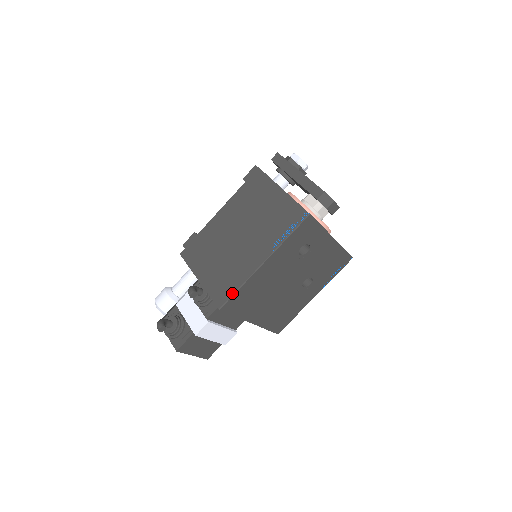
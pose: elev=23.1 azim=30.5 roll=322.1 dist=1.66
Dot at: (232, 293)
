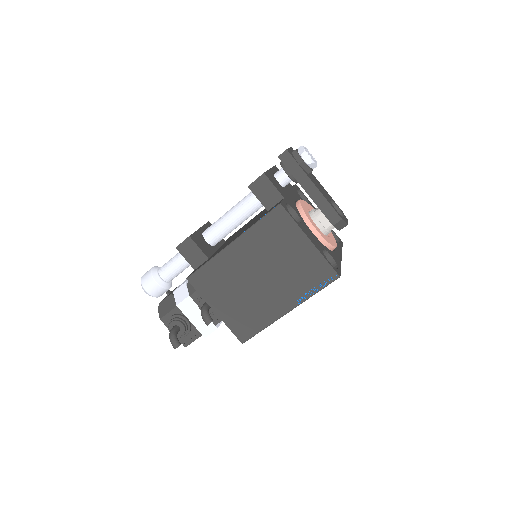
Dot at: (256, 333)
